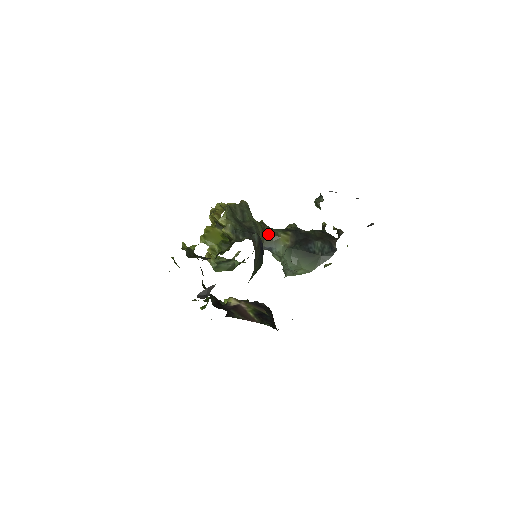
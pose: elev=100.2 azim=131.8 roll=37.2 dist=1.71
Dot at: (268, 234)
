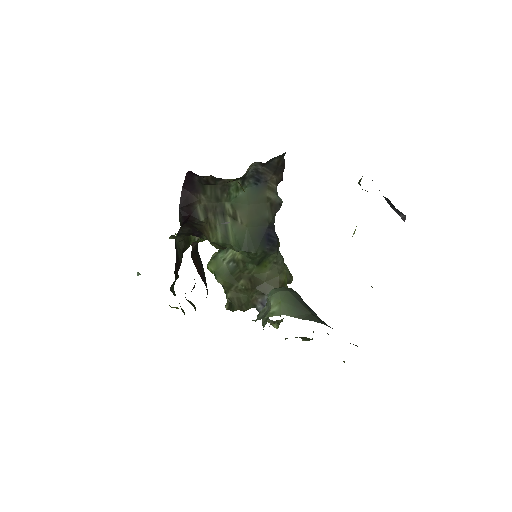
Dot at: occluded
